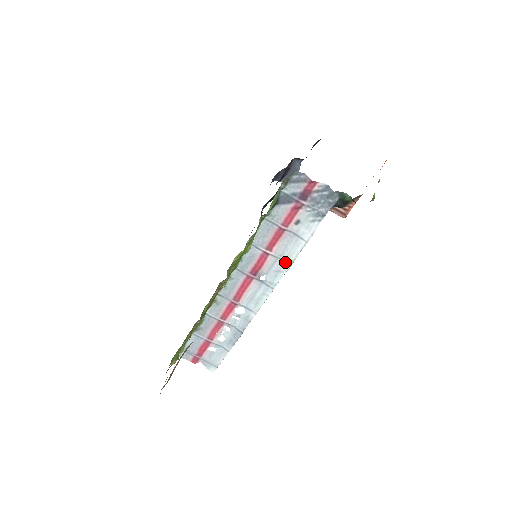
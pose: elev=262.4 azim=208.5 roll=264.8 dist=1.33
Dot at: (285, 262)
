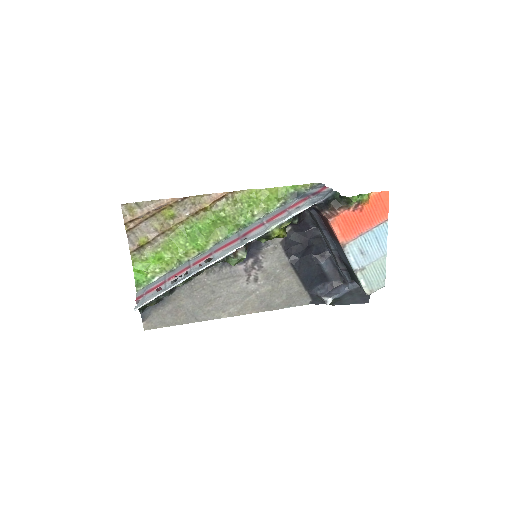
Dot at: (268, 229)
